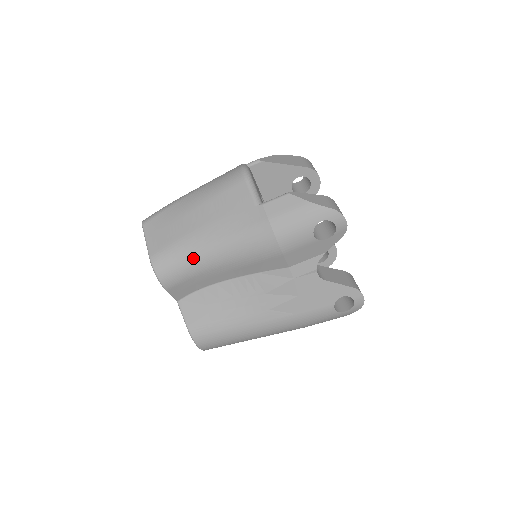
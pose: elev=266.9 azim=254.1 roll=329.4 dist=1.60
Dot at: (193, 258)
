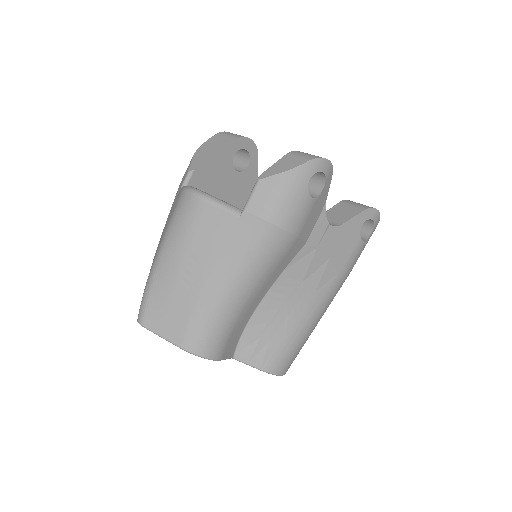
Dot at: (222, 313)
